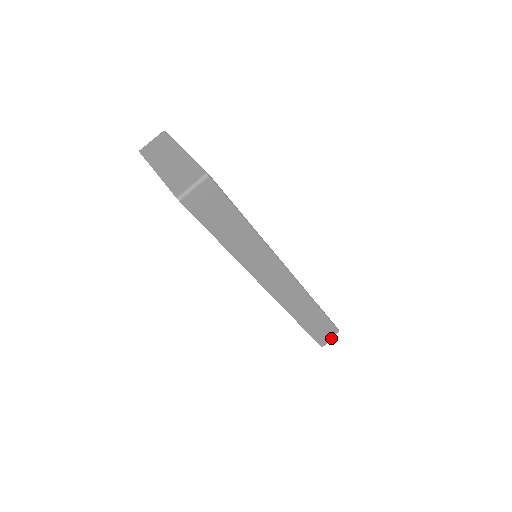
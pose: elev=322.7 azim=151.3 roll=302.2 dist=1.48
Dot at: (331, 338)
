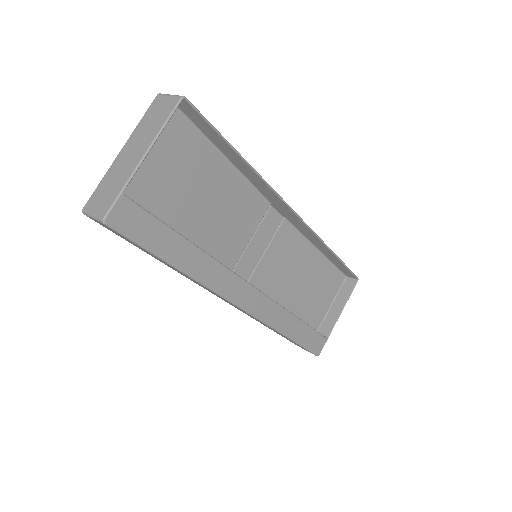
Dot at: occluded
